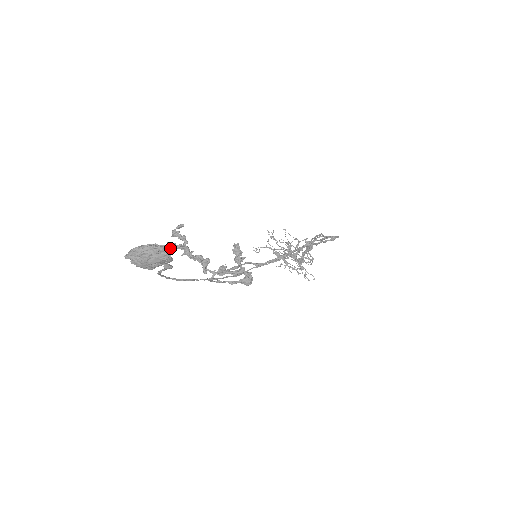
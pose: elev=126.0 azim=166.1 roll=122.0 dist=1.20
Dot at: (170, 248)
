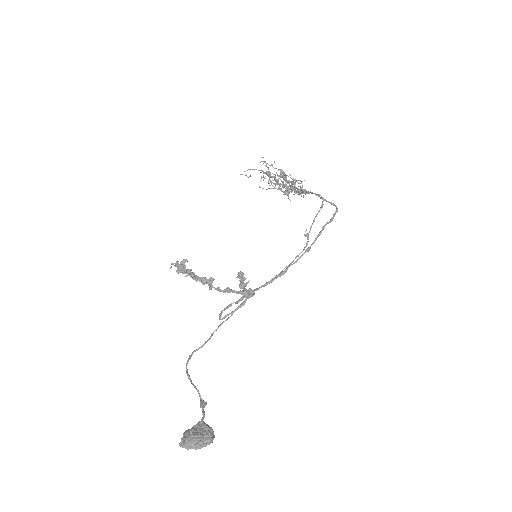
Dot at: (213, 435)
